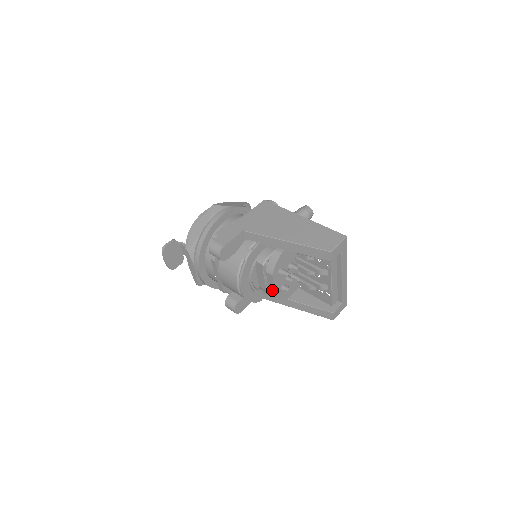
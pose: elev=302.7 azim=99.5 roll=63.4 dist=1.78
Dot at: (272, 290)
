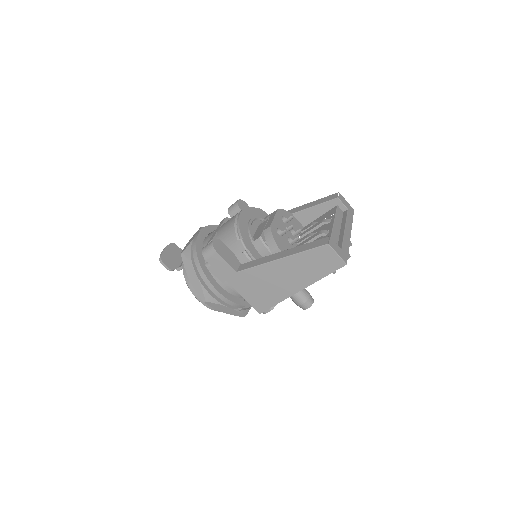
Dot at: (269, 223)
